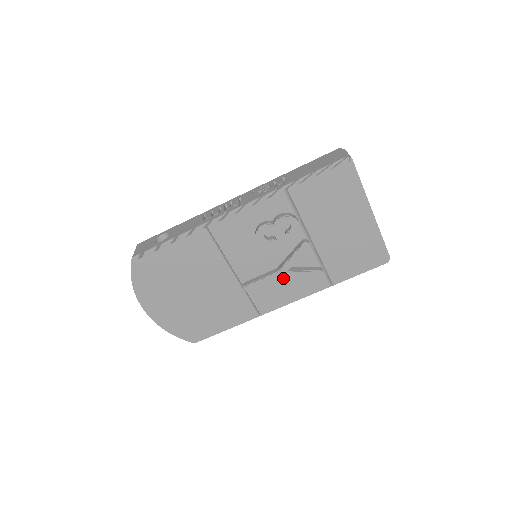
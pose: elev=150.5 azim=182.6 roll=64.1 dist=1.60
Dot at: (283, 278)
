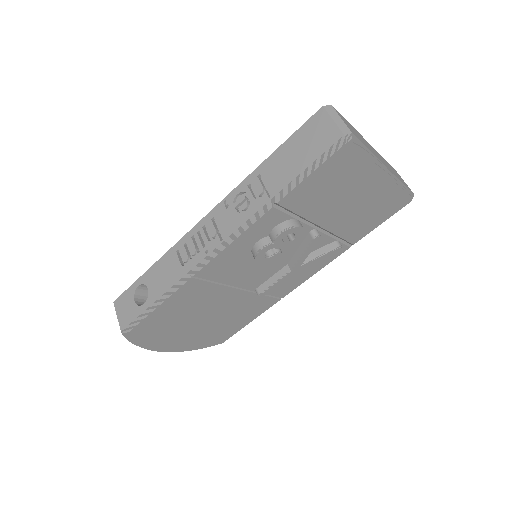
Dot at: occluded
